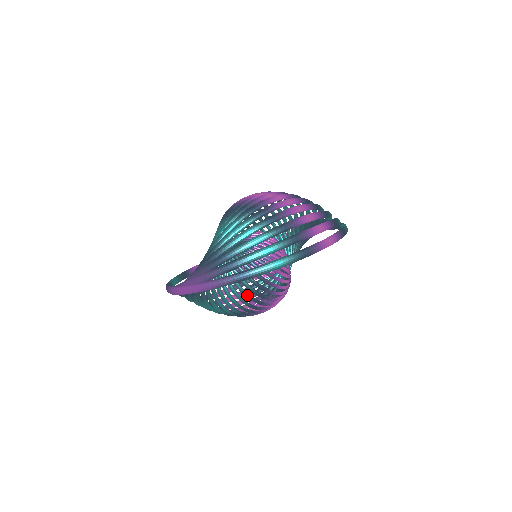
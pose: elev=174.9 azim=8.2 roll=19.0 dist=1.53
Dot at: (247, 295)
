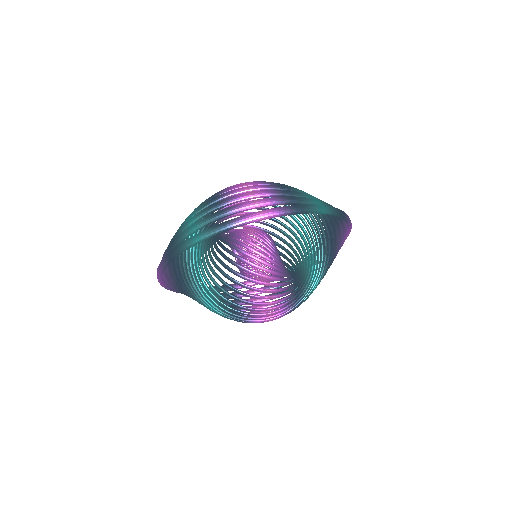
Dot at: (220, 288)
